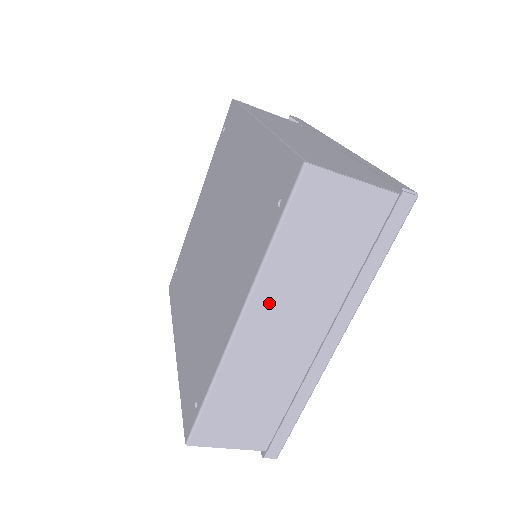
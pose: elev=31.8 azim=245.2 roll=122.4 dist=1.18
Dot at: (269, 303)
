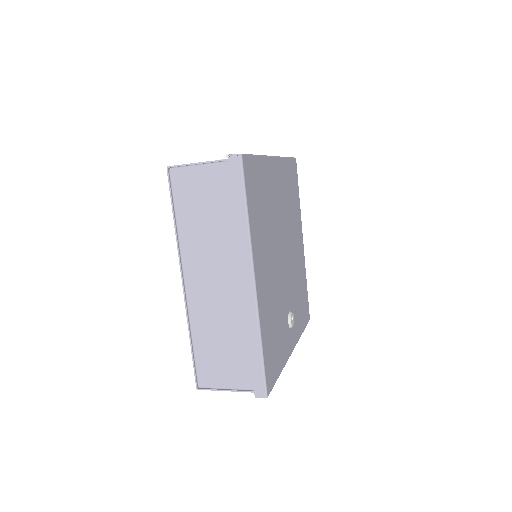
Dot at: occluded
